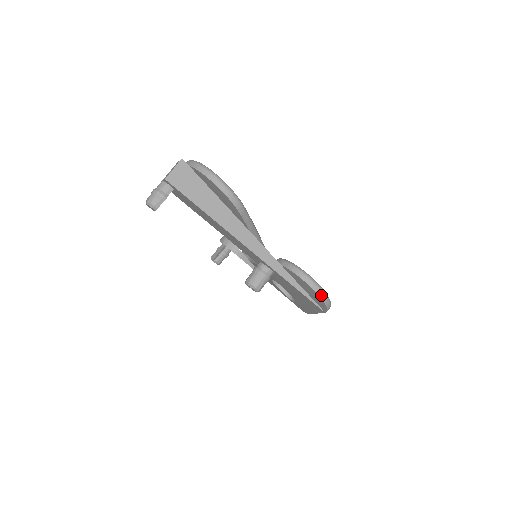
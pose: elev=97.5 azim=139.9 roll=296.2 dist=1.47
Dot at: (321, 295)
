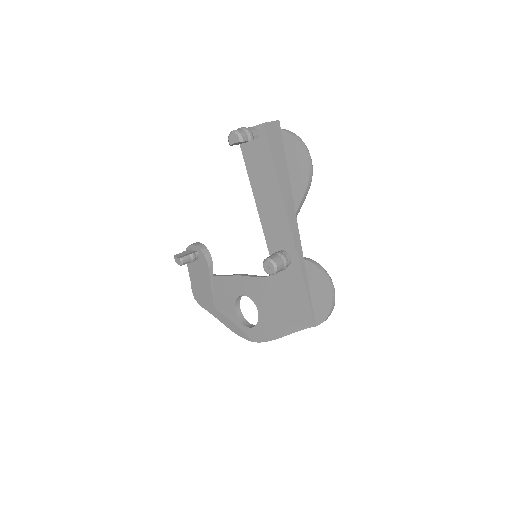
Dot at: (333, 298)
